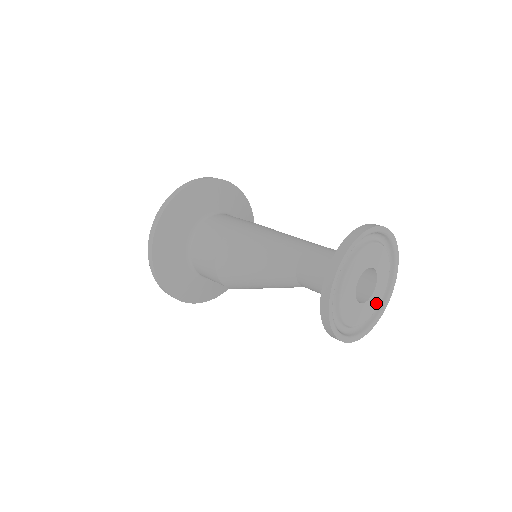
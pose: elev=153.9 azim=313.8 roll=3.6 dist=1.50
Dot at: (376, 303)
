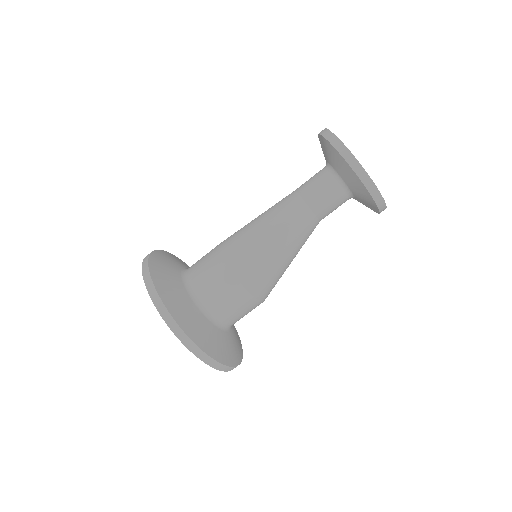
Dot at: occluded
